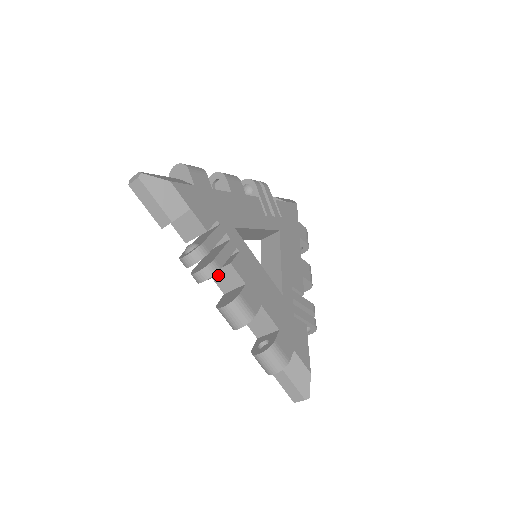
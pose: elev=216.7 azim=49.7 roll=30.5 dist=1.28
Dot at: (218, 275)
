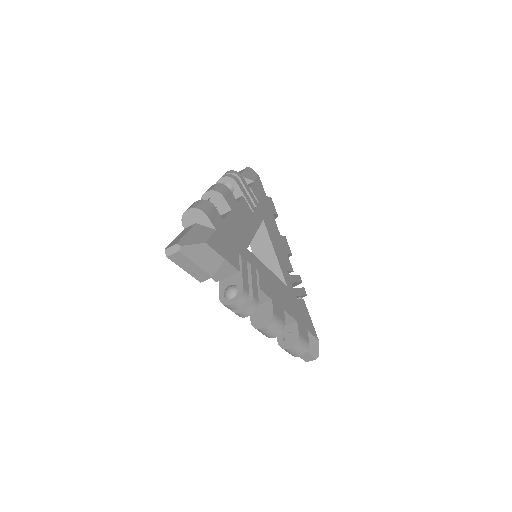
Dot at: occluded
